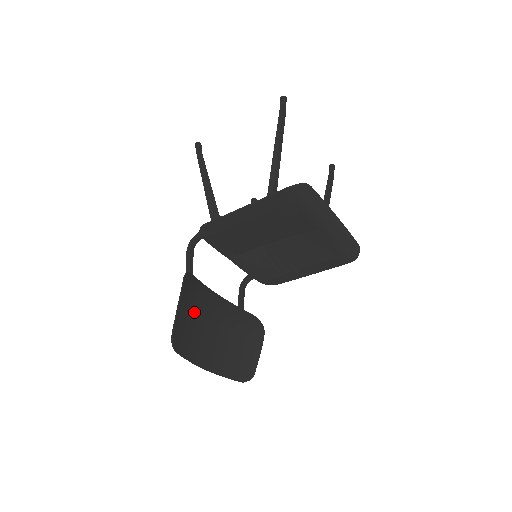
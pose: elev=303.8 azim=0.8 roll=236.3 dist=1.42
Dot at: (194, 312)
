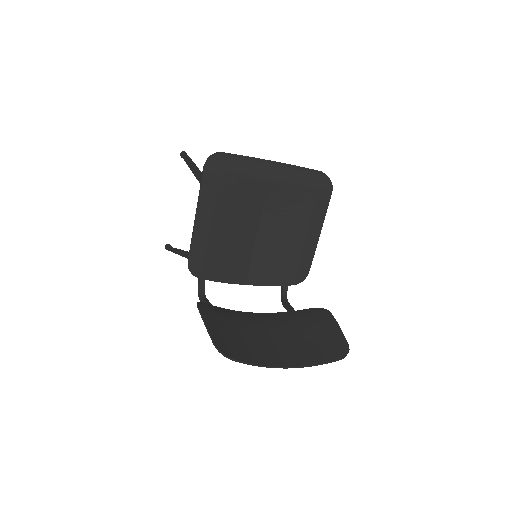
Dot at: (234, 328)
